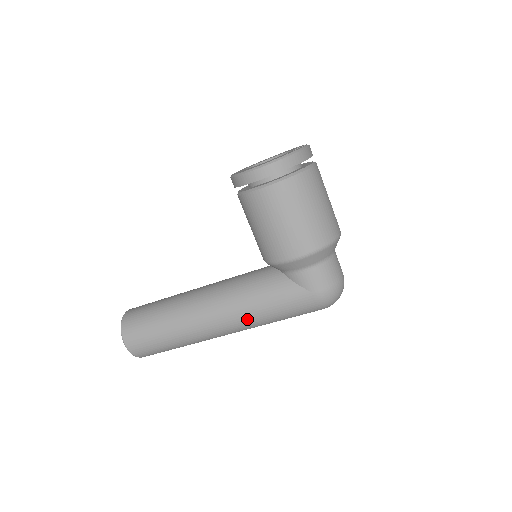
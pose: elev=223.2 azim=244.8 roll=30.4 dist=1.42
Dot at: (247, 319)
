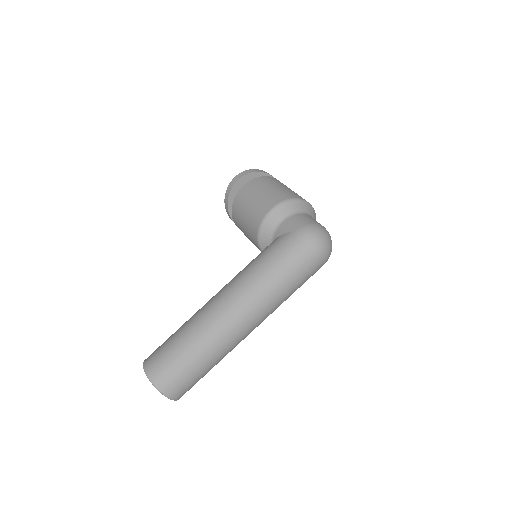
Dot at: (249, 283)
